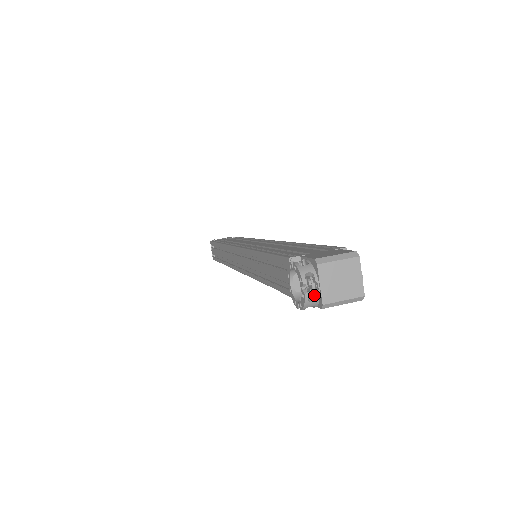
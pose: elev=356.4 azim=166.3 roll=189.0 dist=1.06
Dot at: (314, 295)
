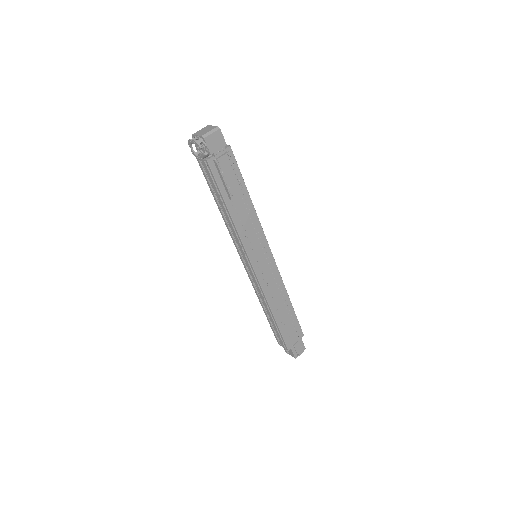
Dot at: (199, 140)
